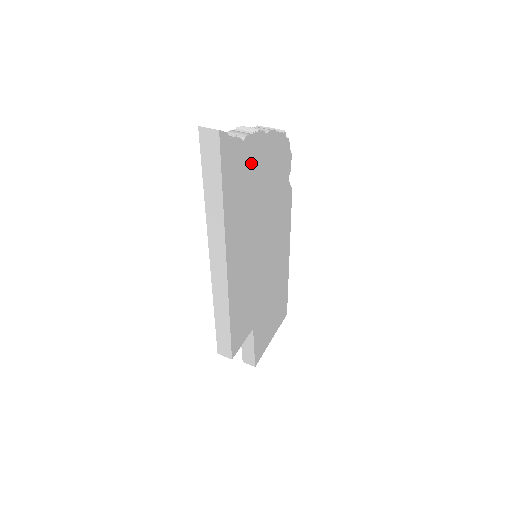
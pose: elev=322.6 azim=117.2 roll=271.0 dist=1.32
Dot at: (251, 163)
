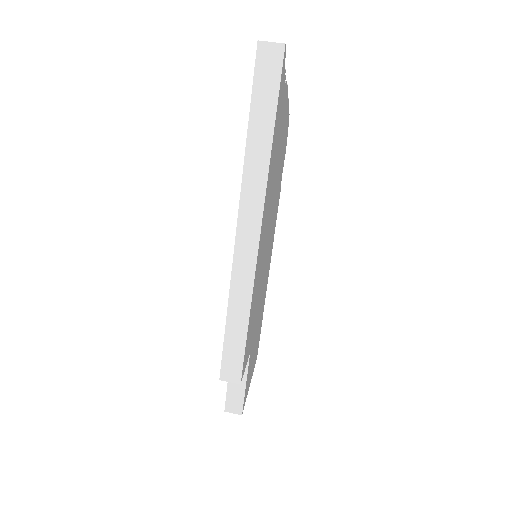
Dot at: (281, 120)
